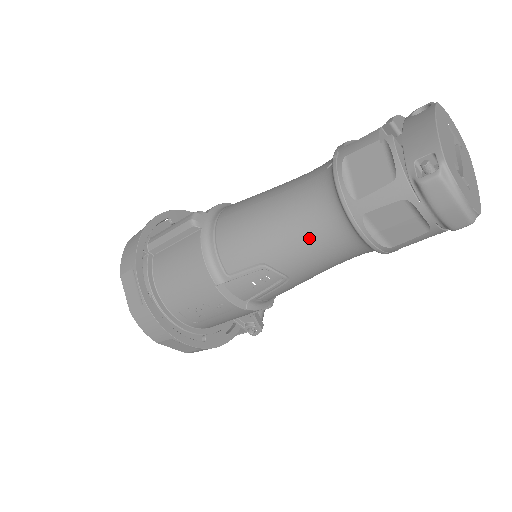
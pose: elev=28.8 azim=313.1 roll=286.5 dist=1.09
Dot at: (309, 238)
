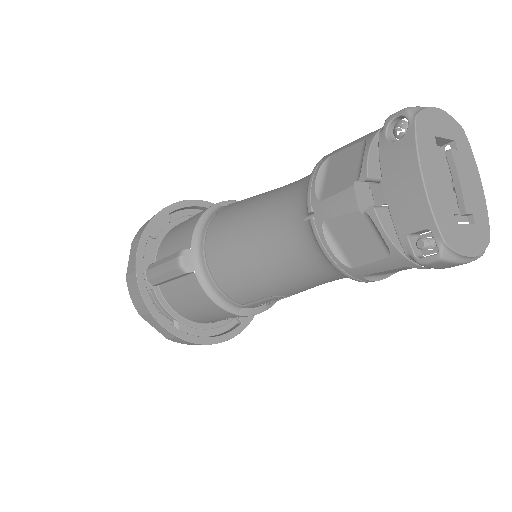
Dot at: (311, 280)
